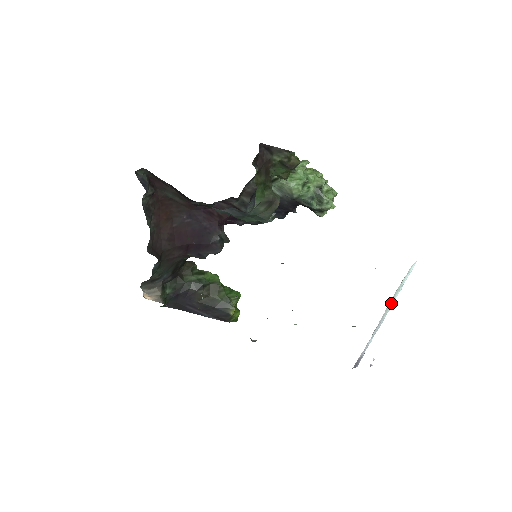
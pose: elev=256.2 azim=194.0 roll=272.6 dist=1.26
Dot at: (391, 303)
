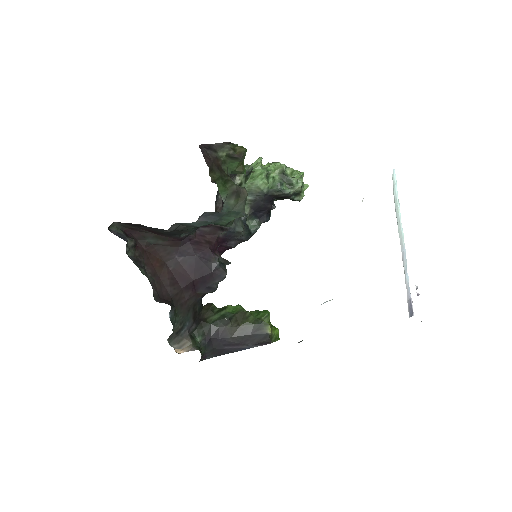
Dot at: (399, 225)
